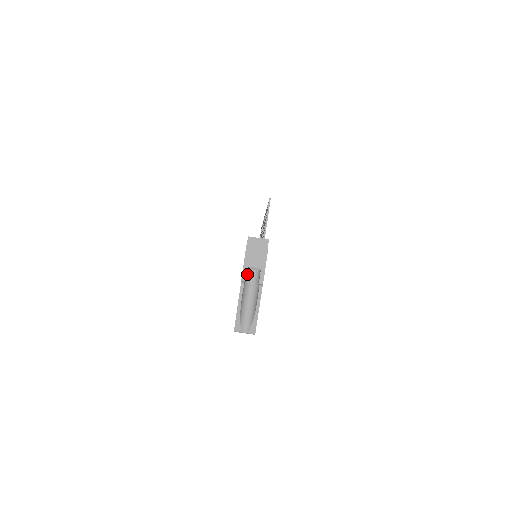
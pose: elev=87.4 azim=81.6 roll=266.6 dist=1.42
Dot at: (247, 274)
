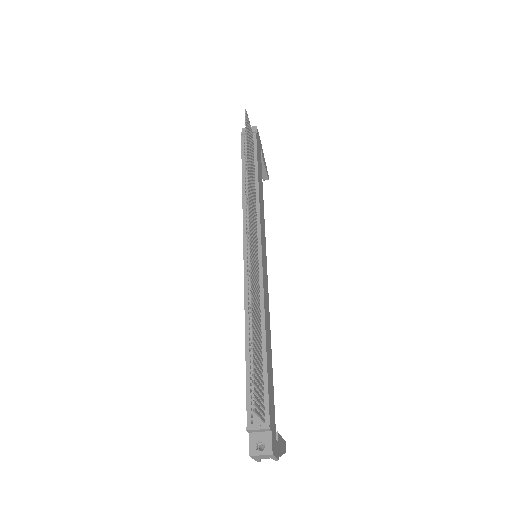
Dot at: occluded
